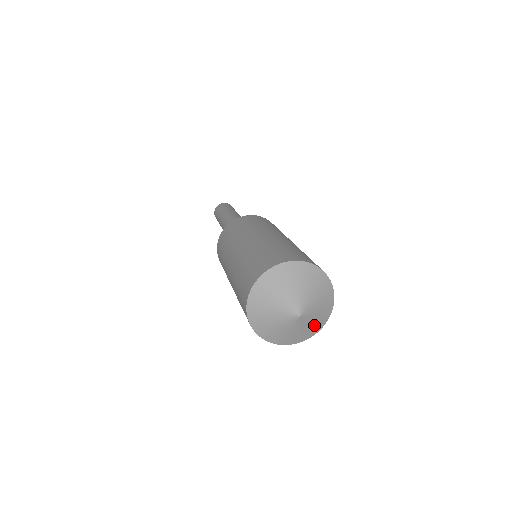
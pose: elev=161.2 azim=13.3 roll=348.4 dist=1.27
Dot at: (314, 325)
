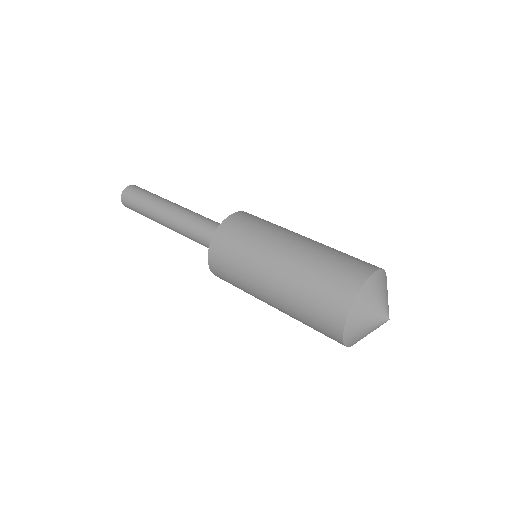
Dot at: occluded
